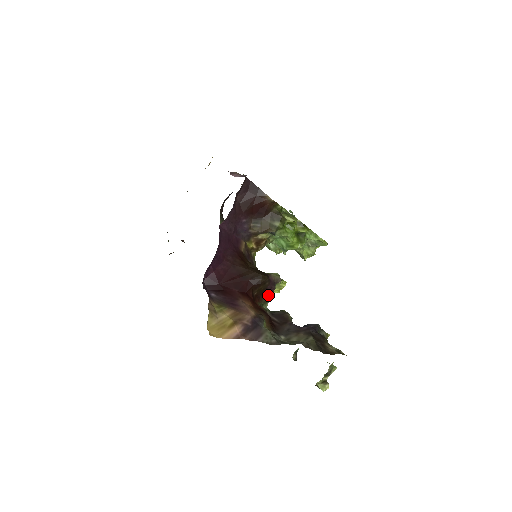
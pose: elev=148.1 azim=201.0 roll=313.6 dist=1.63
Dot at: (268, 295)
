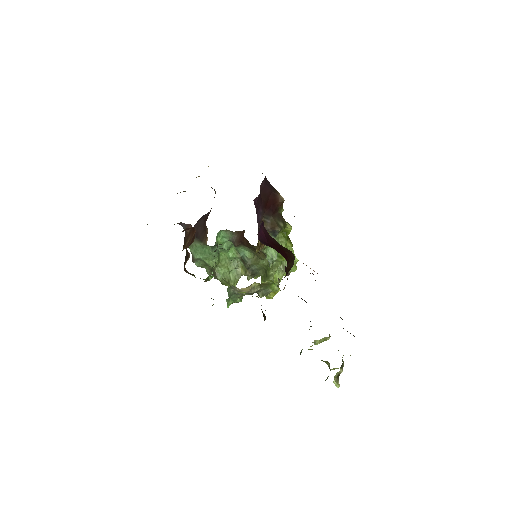
Dot at: occluded
